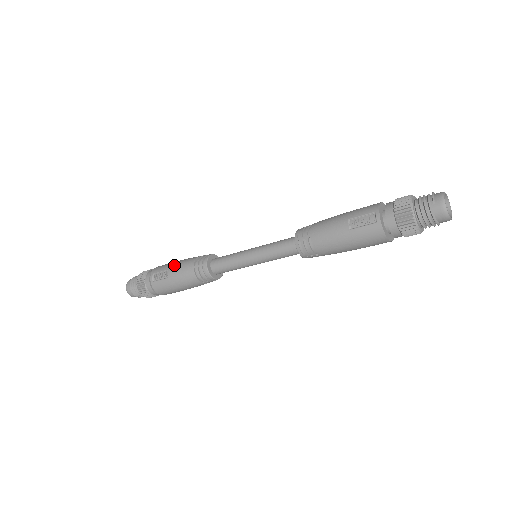
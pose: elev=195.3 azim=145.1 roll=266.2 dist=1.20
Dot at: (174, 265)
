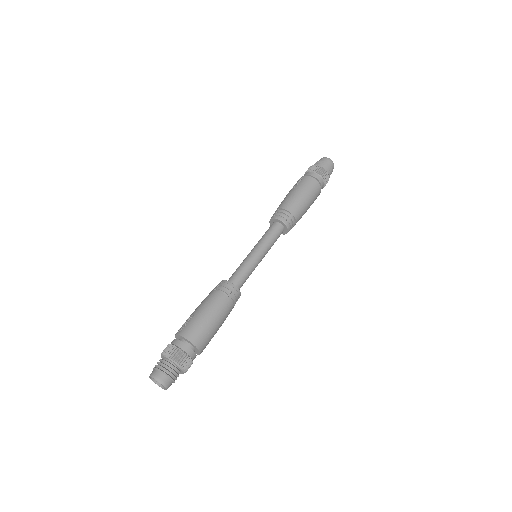
Dot at: occluded
